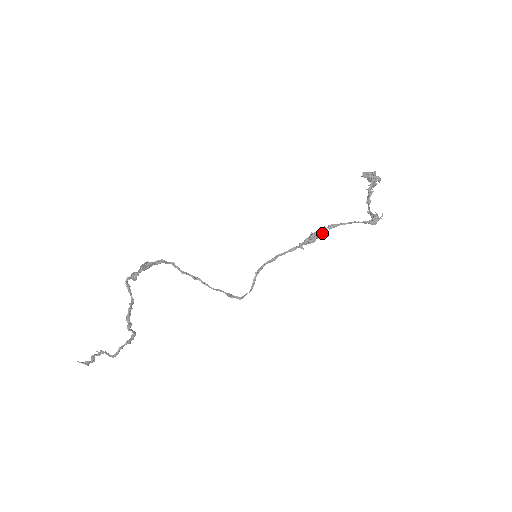
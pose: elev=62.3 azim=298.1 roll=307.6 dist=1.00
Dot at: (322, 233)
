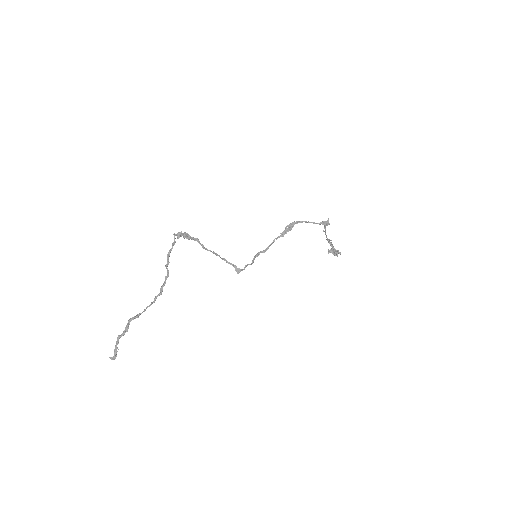
Dot at: (293, 225)
